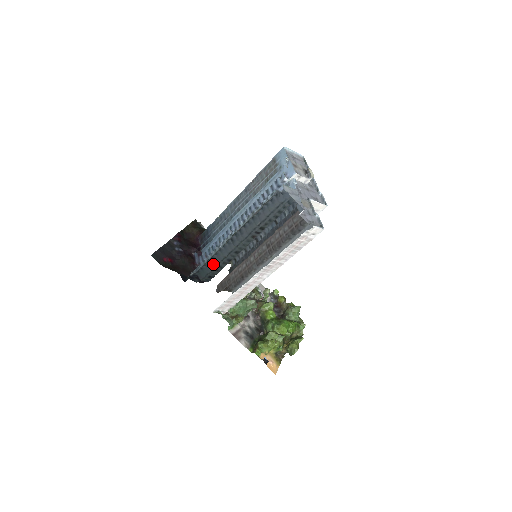
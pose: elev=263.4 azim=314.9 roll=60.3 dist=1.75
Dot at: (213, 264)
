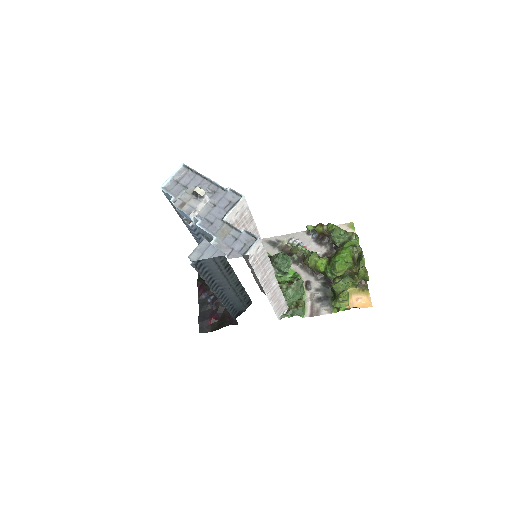
Dot at: (237, 302)
